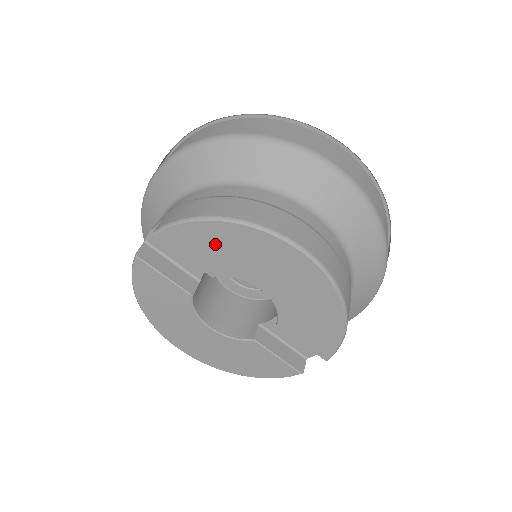
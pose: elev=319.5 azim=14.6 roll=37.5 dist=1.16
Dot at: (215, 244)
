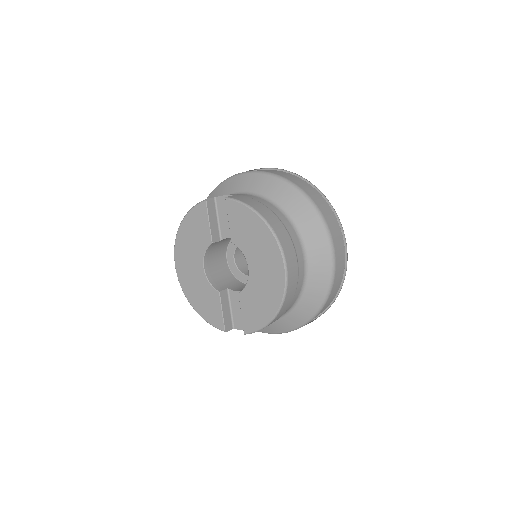
Dot at: (249, 228)
